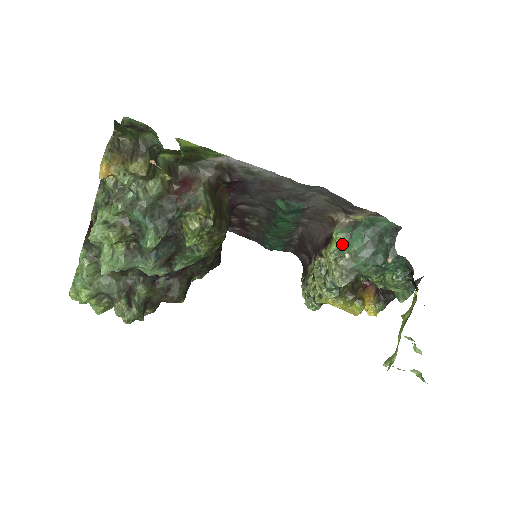
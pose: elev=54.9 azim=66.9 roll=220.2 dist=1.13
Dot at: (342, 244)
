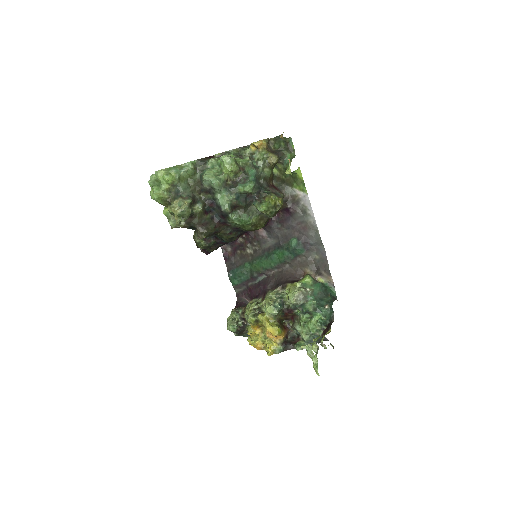
Dot at: (309, 283)
